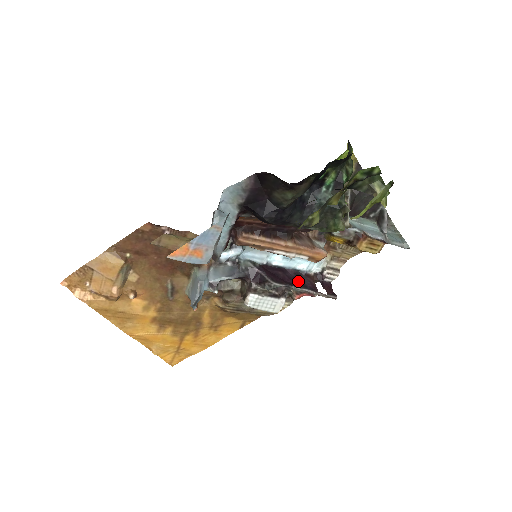
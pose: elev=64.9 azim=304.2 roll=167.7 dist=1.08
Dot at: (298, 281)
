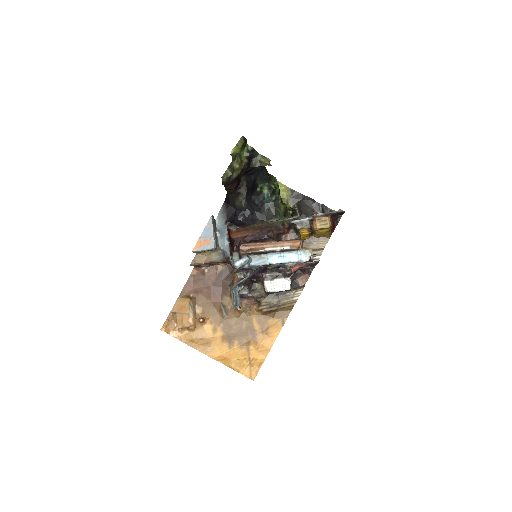
Dot at: occluded
